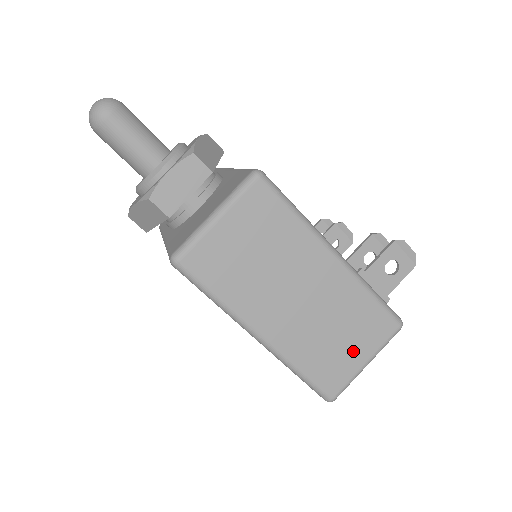
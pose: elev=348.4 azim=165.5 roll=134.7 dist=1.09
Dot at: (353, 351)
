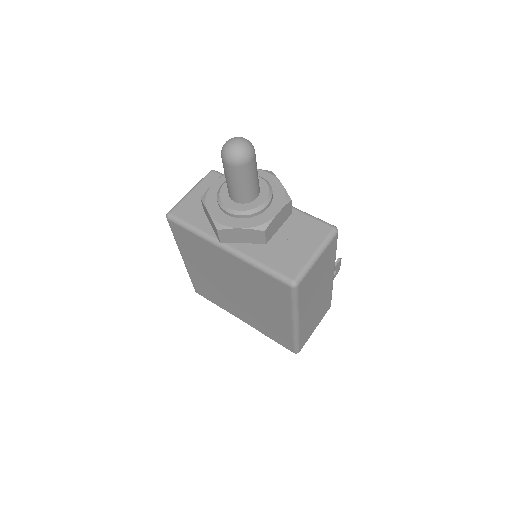
Dot at: (315, 324)
